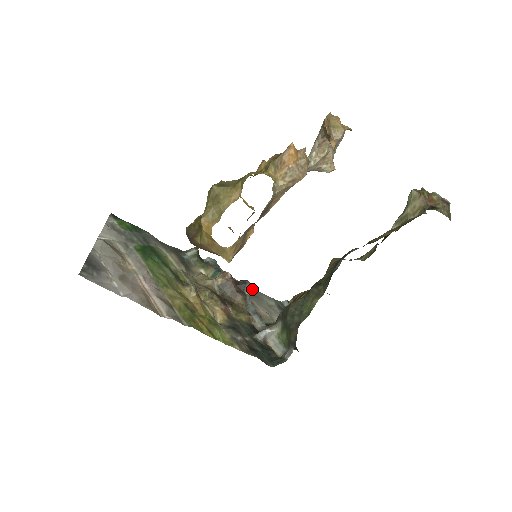
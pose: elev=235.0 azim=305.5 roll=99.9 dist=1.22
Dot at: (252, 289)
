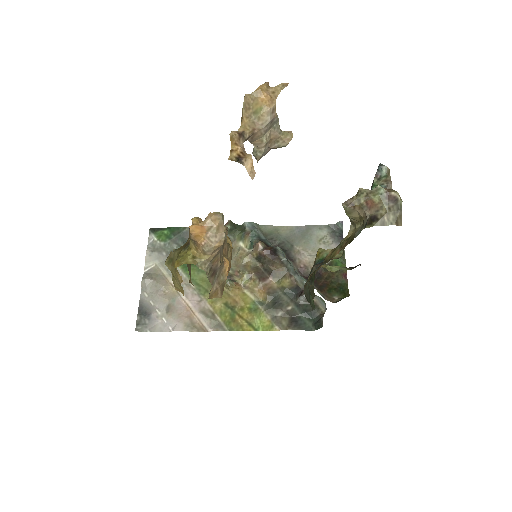
Dot at: (300, 227)
